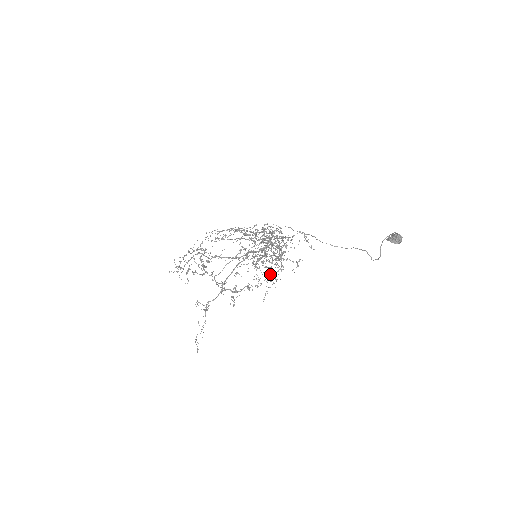
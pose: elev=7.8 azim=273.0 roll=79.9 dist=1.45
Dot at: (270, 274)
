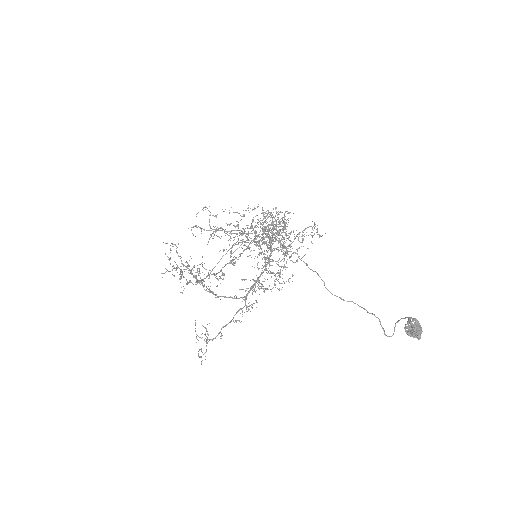
Dot at: occluded
